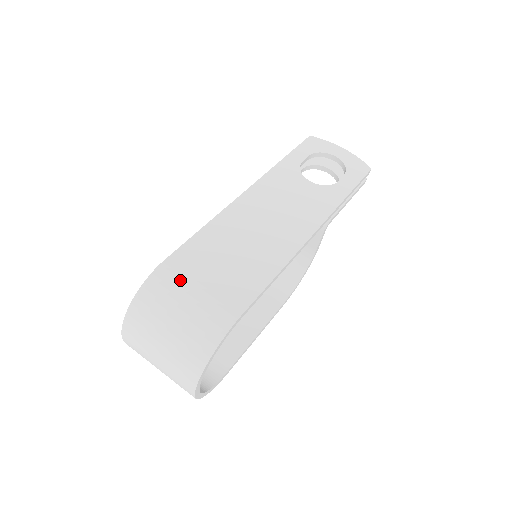
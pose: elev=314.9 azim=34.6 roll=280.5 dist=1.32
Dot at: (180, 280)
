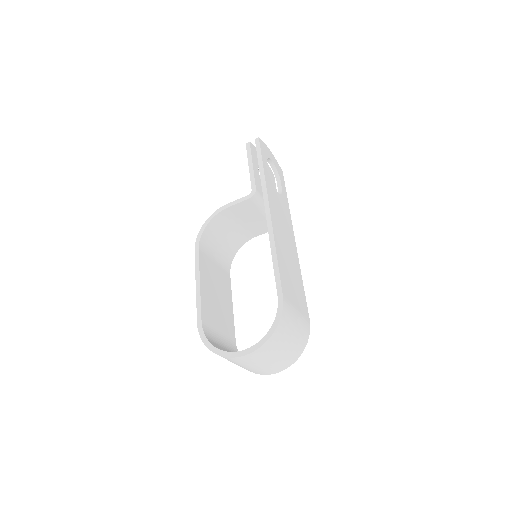
Dot at: (292, 309)
